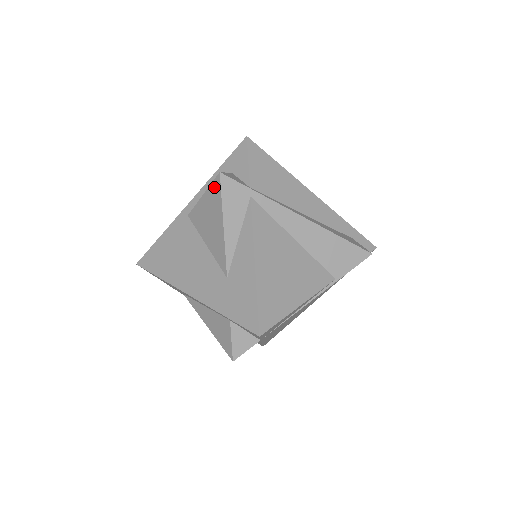
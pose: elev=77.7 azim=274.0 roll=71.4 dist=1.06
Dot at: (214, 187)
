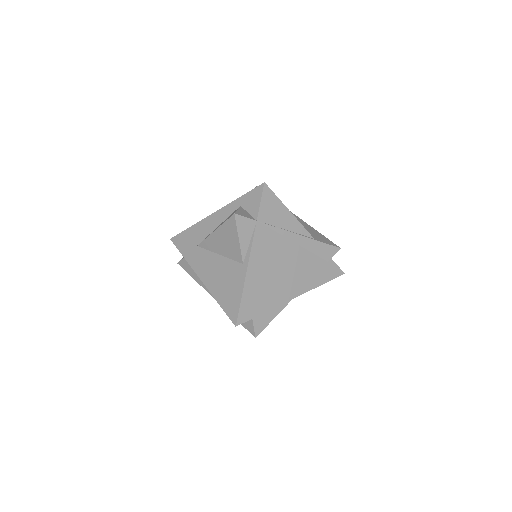
Dot at: occluded
